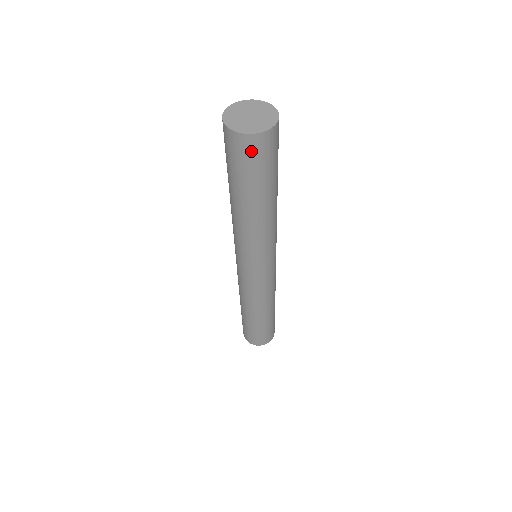
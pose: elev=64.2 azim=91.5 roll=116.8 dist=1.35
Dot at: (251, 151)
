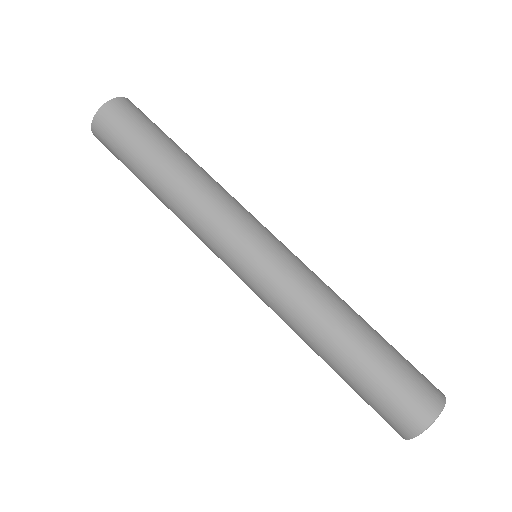
Dot at: (110, 124)
